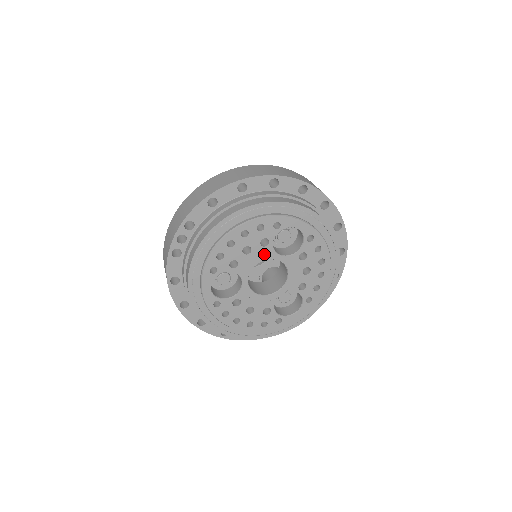
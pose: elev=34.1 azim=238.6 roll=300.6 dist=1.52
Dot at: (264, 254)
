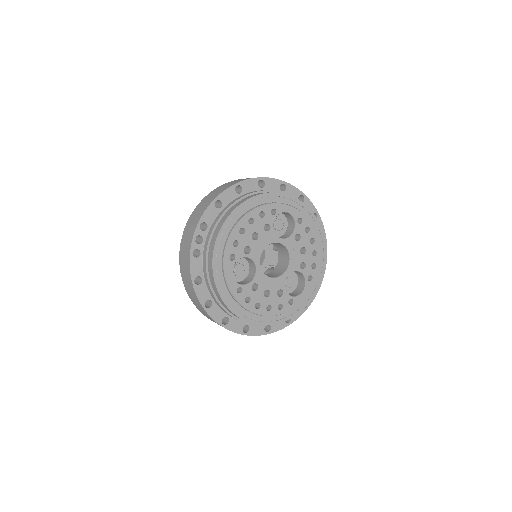
Dot at: (268, 238)
